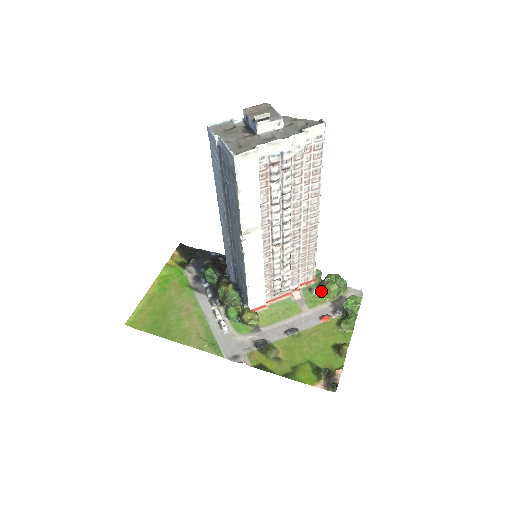
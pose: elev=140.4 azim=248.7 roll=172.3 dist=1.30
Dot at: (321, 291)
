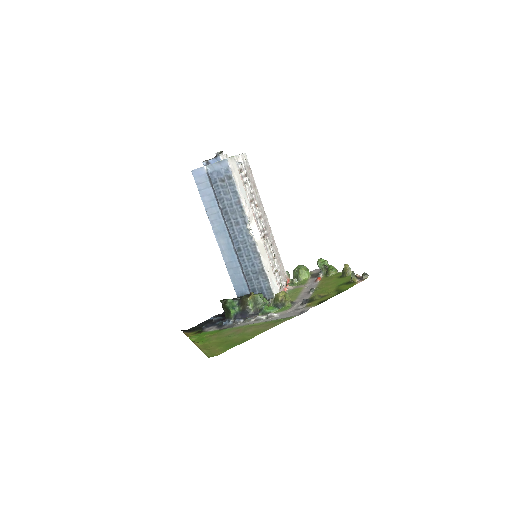
Dot at: (299, 278)
